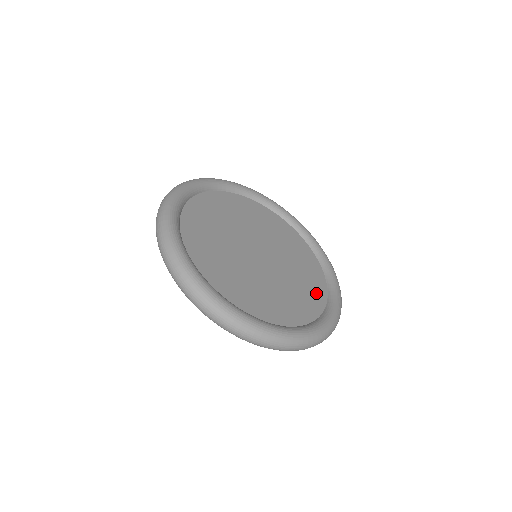
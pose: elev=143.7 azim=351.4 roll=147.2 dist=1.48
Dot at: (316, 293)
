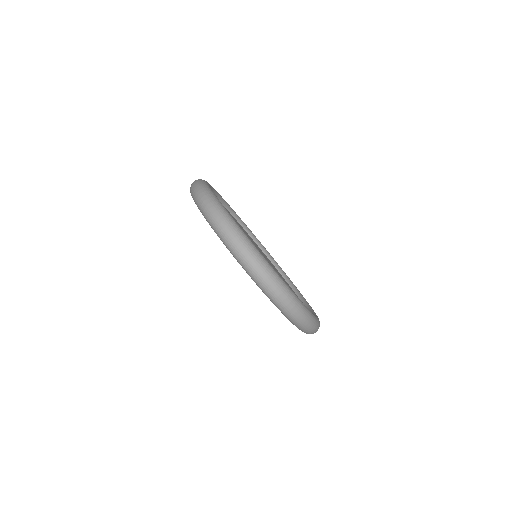
Dot at: occluded
